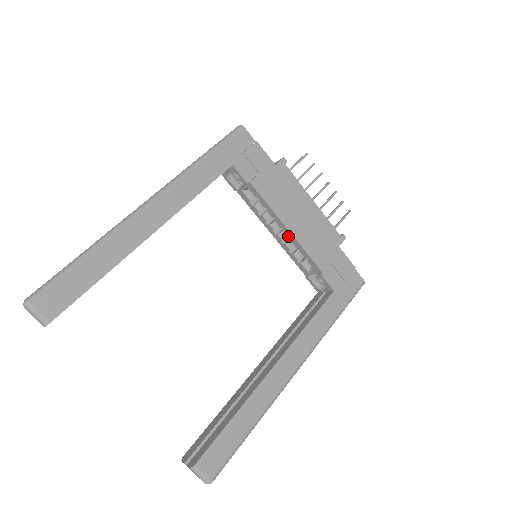
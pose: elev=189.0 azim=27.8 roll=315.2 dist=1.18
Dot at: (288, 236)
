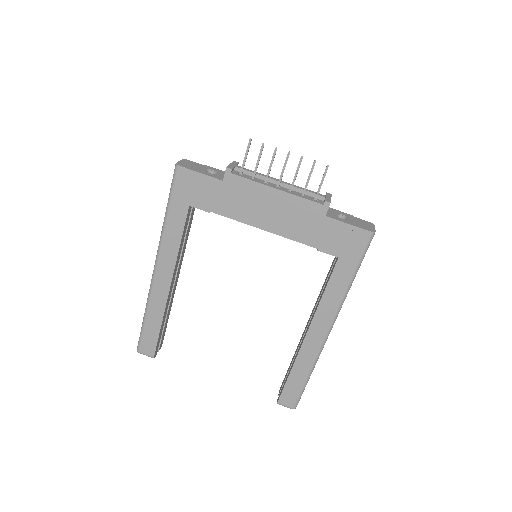
Dot at: occluded
